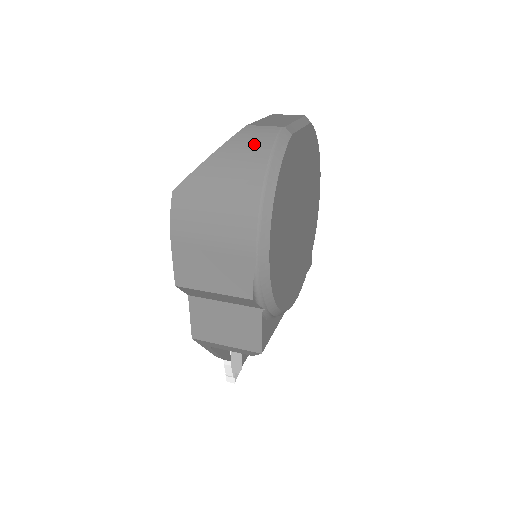
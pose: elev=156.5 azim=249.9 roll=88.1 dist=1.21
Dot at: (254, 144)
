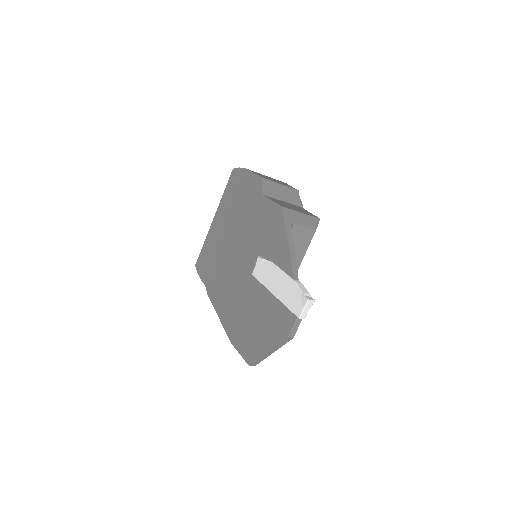
Dot at: occluded
